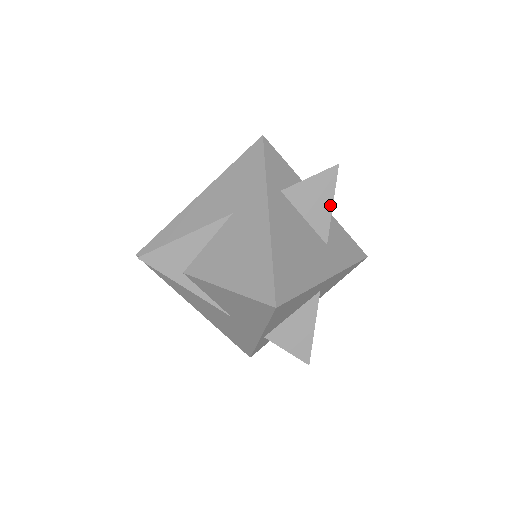
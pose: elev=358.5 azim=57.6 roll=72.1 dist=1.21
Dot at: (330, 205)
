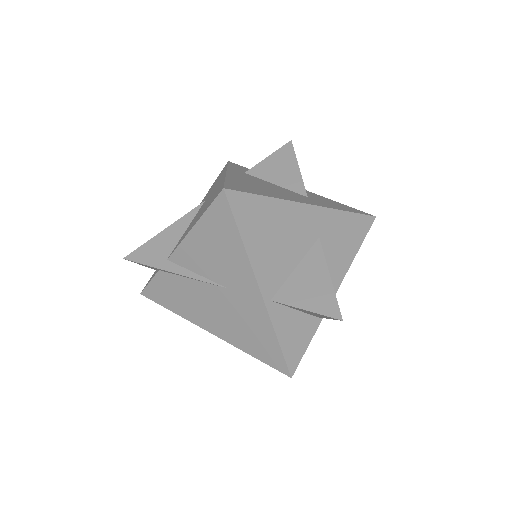
Dot at: (296, 168)
